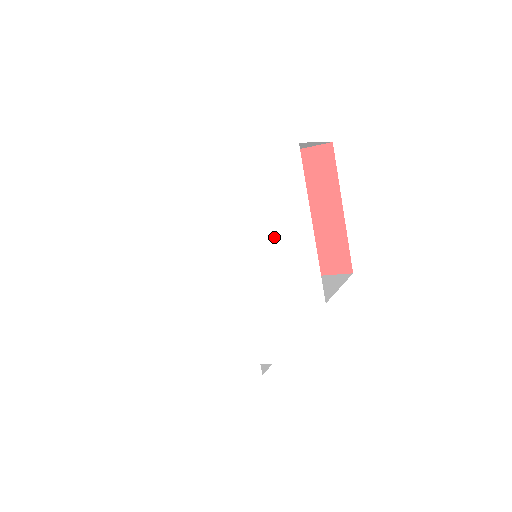
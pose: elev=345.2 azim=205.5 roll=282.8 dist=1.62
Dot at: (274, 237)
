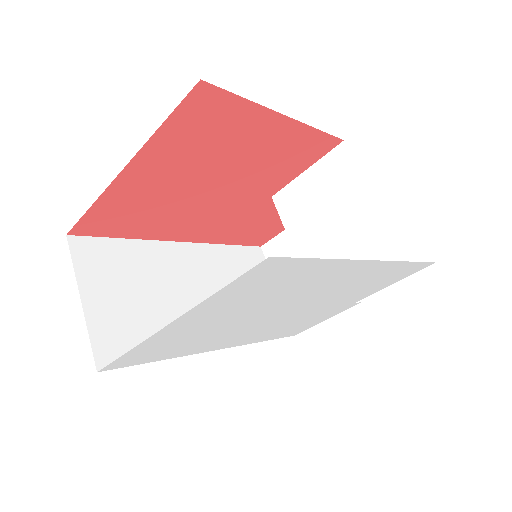
Dot at: (306, 288)
